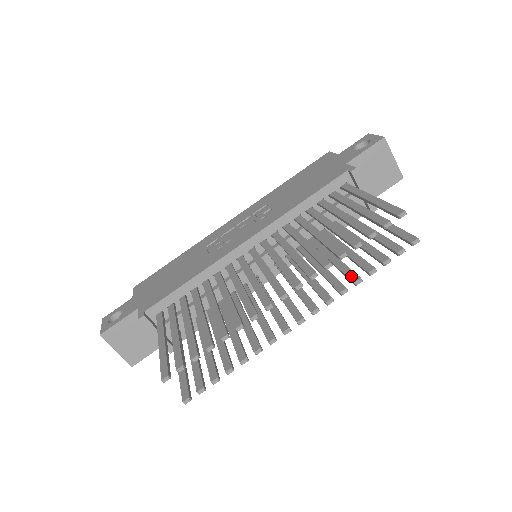
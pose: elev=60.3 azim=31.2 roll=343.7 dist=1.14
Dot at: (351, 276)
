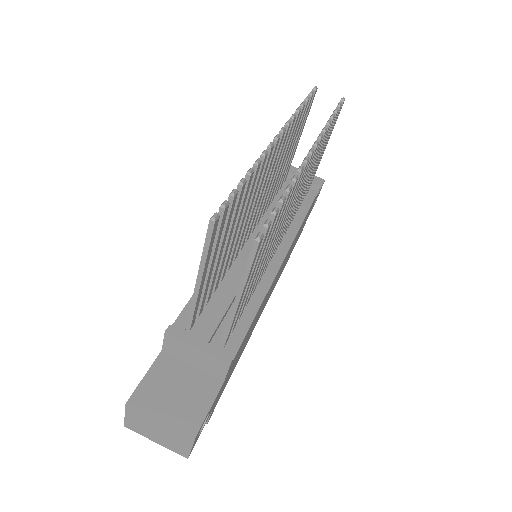
Dot at: occluded
